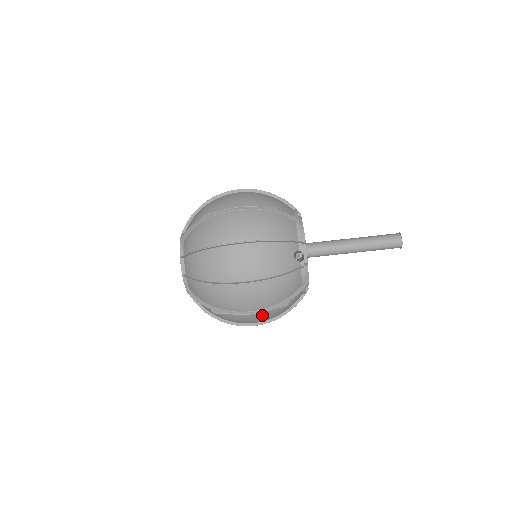
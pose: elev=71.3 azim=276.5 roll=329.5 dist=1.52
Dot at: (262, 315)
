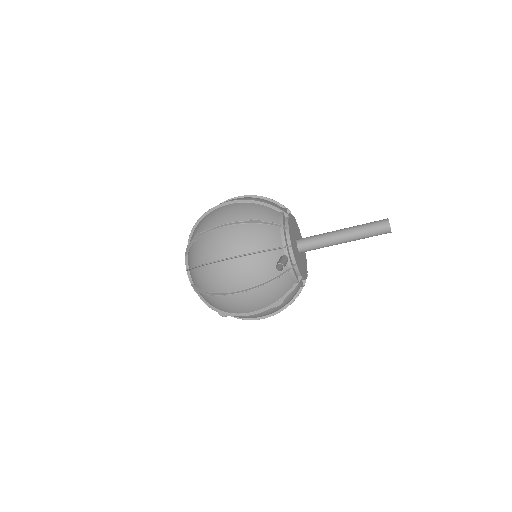
Dot at: (263, 313)
